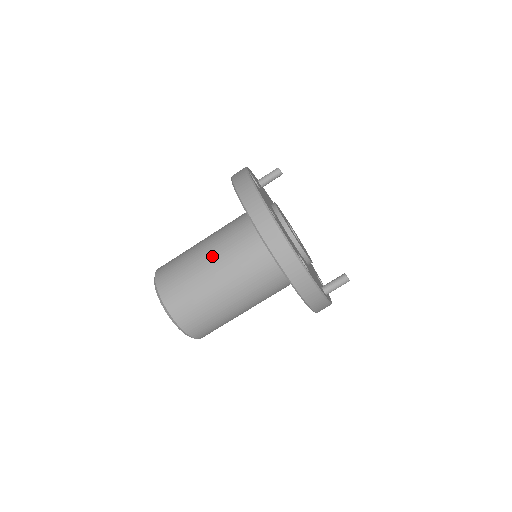
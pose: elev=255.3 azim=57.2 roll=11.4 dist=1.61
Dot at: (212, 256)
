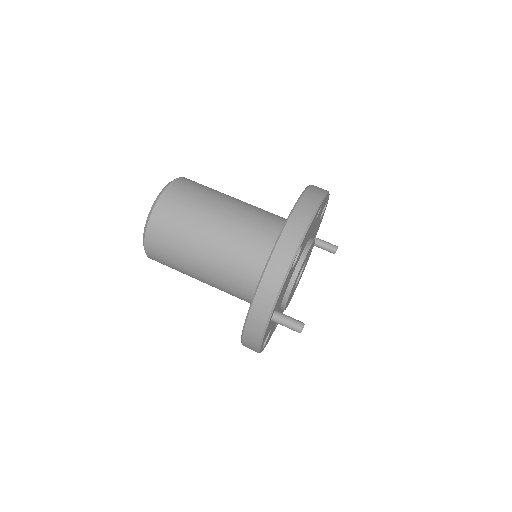
Dot at: (240, 202)
